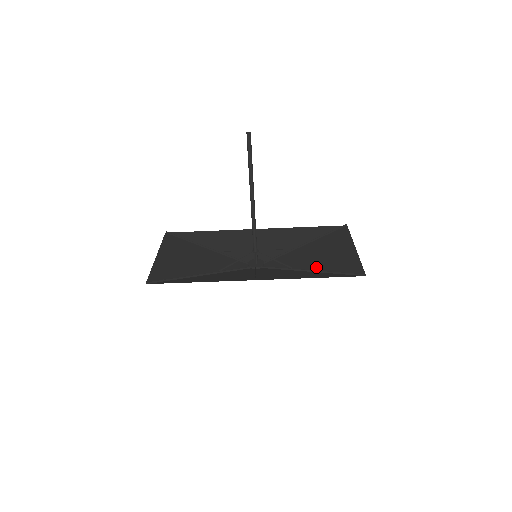
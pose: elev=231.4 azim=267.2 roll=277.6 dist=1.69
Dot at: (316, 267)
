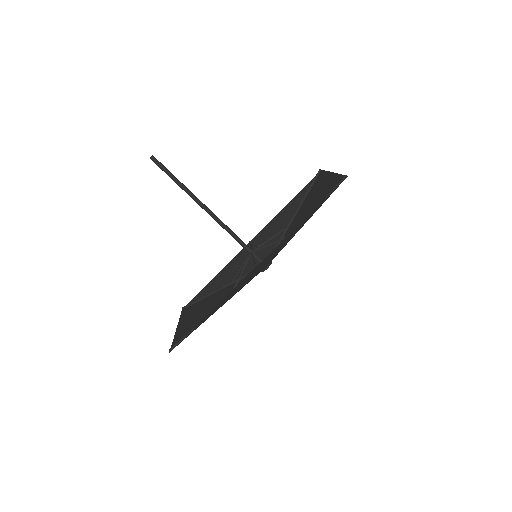
Dot at: occluded
